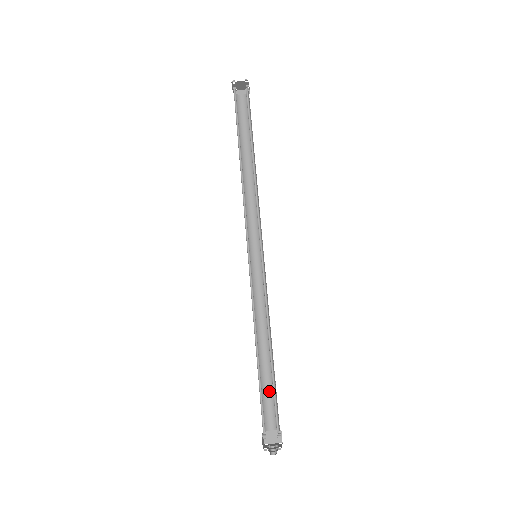
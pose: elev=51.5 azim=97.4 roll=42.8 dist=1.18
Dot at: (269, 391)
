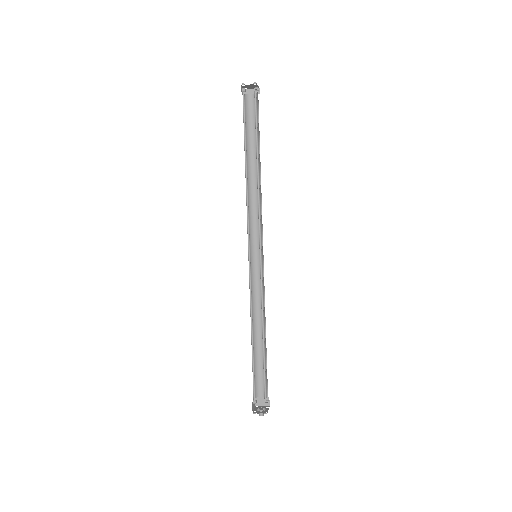
Dot at: (261, 367)
